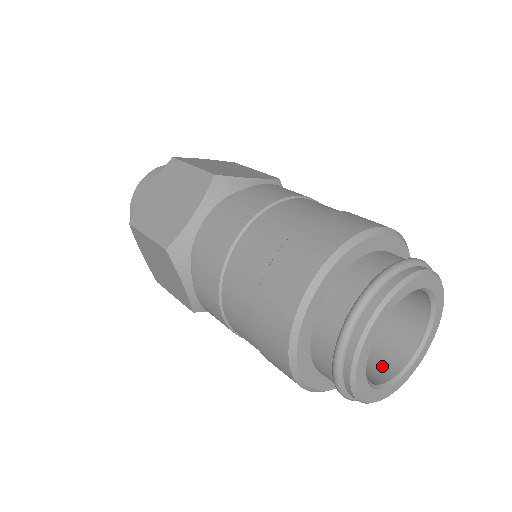
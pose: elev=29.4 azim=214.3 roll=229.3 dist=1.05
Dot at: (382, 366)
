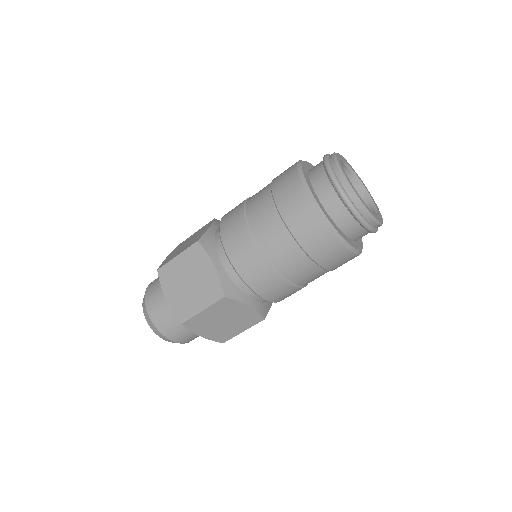
Dot at: occluded
